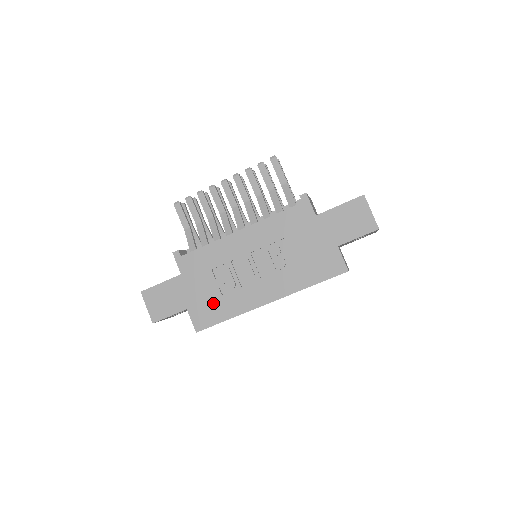
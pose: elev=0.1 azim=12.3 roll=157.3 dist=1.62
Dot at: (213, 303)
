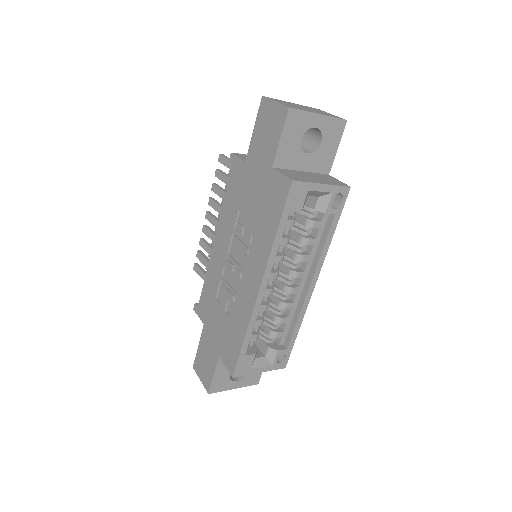
Dot at: (229, 332)
